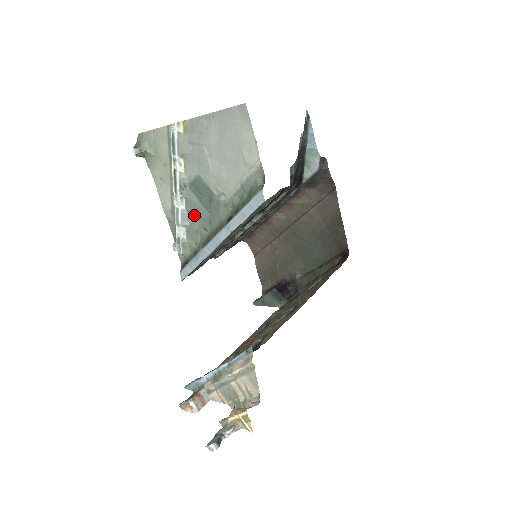
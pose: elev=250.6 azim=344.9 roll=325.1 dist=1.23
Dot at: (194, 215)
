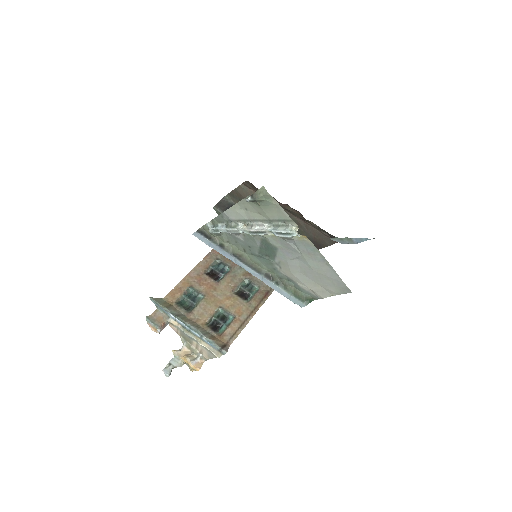
Dot at: (246, 241)
